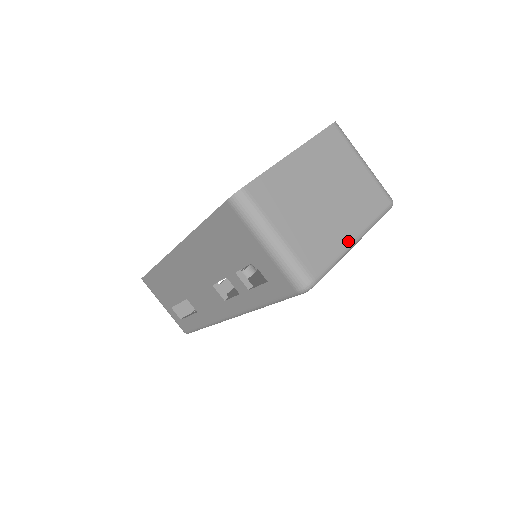
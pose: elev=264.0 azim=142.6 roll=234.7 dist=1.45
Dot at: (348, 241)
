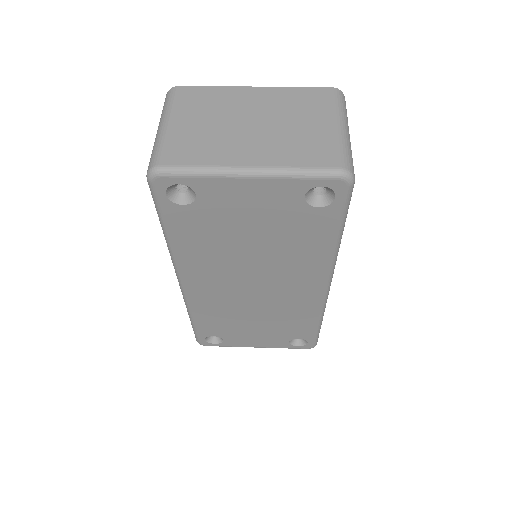
Dot at: (236, 164)
